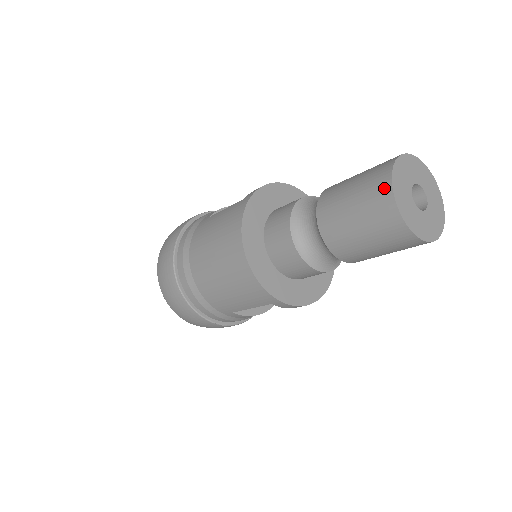
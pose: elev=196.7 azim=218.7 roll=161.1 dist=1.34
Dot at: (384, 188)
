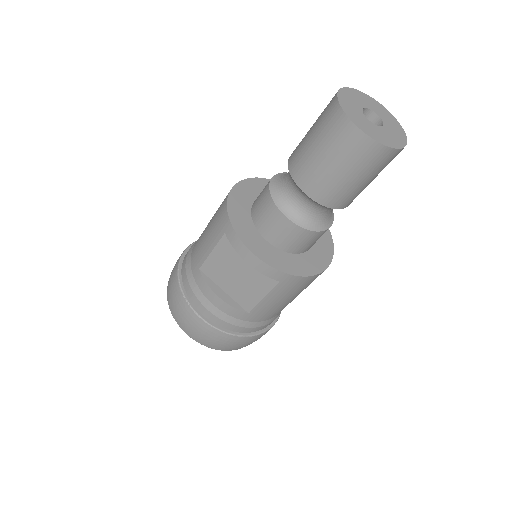
Dot at: occluded
